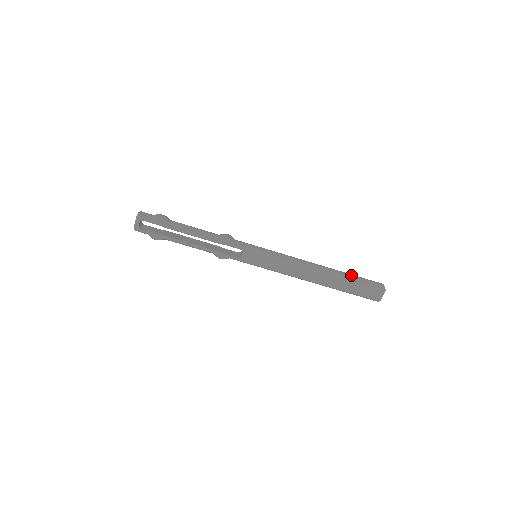
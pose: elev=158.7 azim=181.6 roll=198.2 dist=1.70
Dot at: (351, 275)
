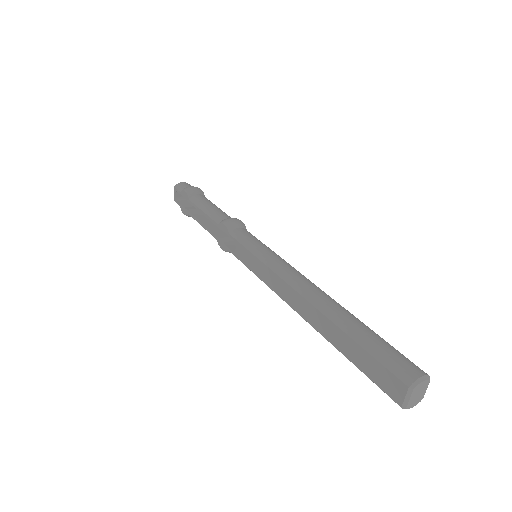
Dot at: (361, 329)
